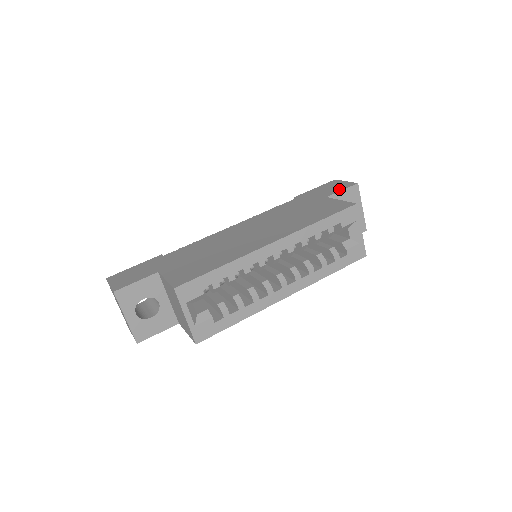
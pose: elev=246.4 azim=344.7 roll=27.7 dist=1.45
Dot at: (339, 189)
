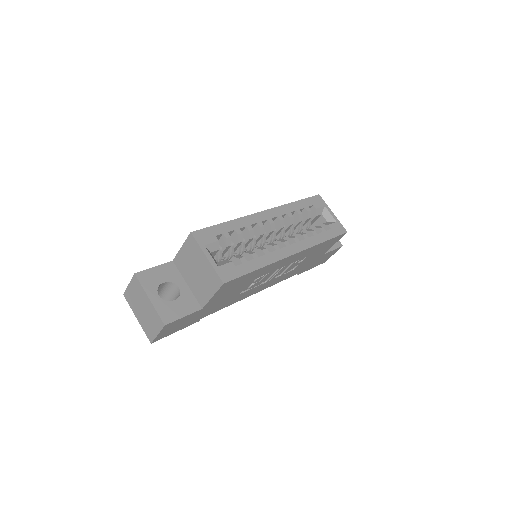
Dot at: occluded
